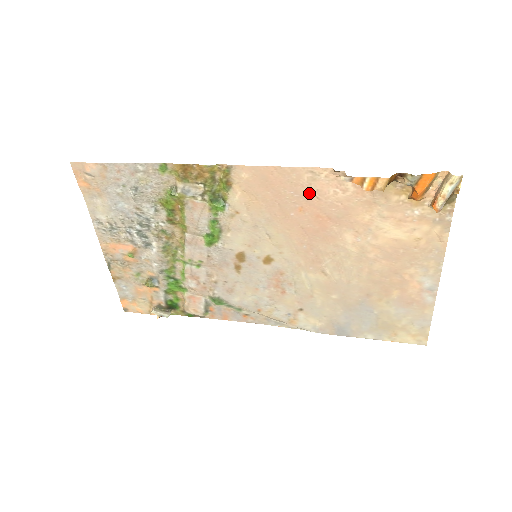
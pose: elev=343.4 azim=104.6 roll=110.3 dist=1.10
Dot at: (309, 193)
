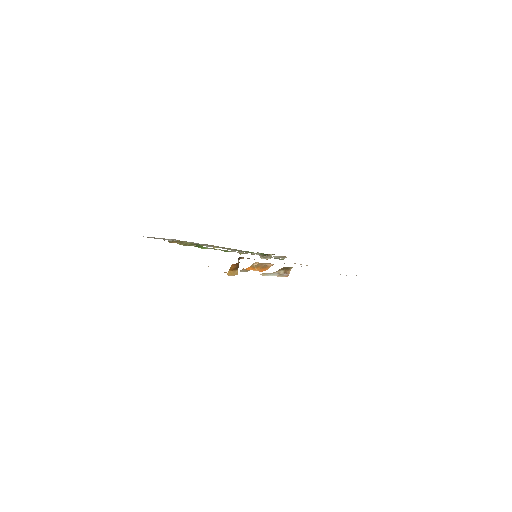
Dot at: occluded
